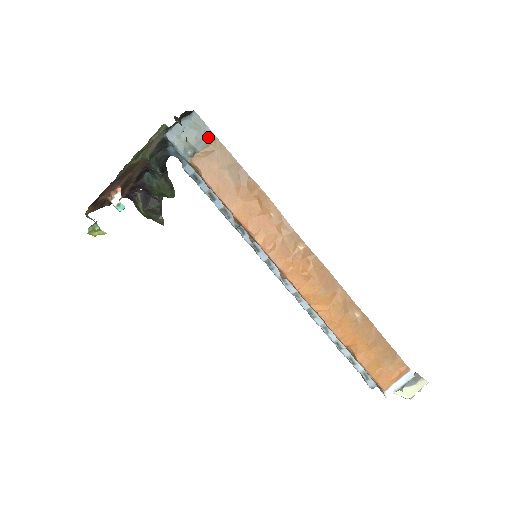
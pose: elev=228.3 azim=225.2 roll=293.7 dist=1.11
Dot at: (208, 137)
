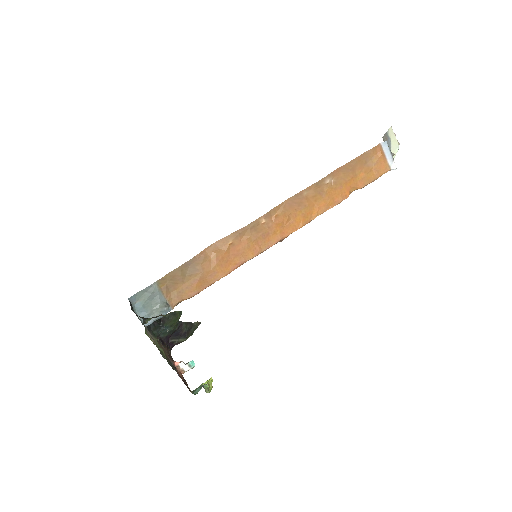
Dot at: (154, 290)
